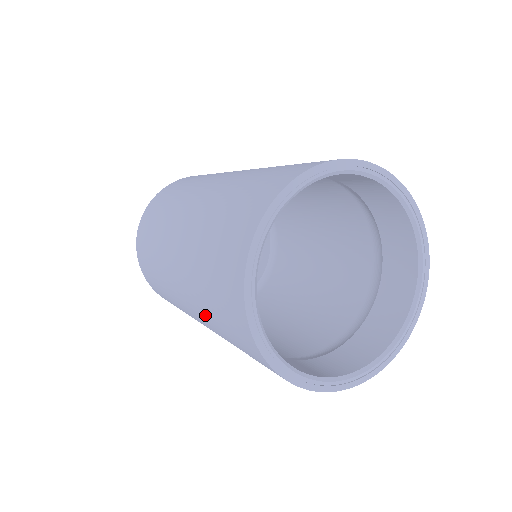
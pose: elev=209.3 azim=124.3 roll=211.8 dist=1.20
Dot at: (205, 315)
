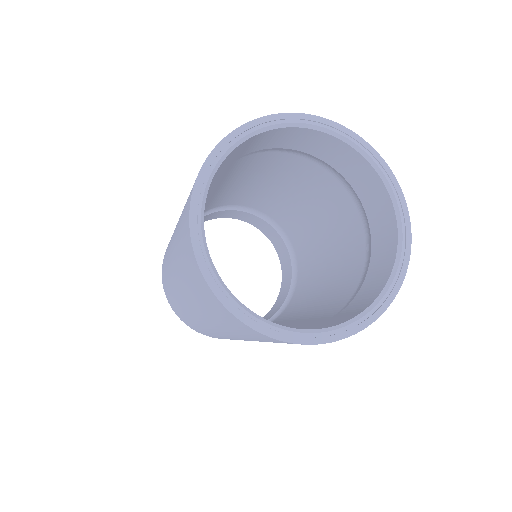
Dot at: (177, 260)
